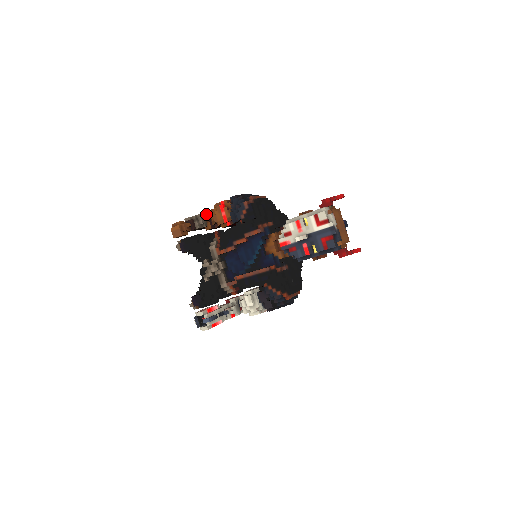
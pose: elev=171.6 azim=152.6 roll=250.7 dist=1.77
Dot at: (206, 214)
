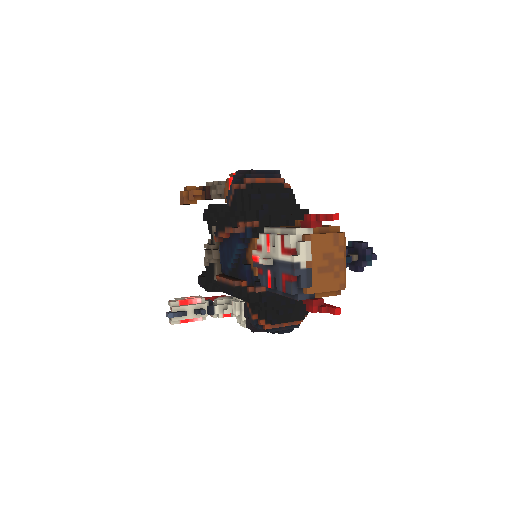
Dot at: occluded
